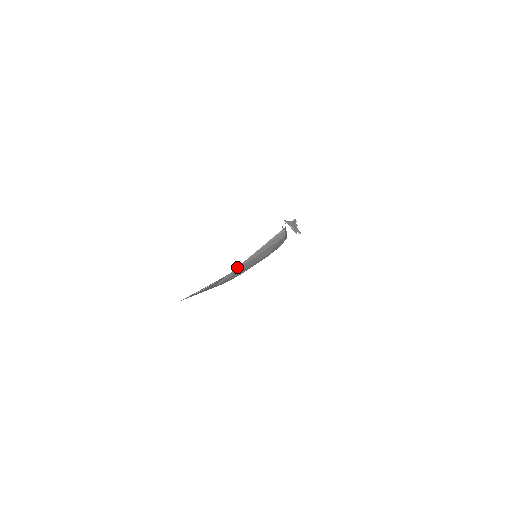
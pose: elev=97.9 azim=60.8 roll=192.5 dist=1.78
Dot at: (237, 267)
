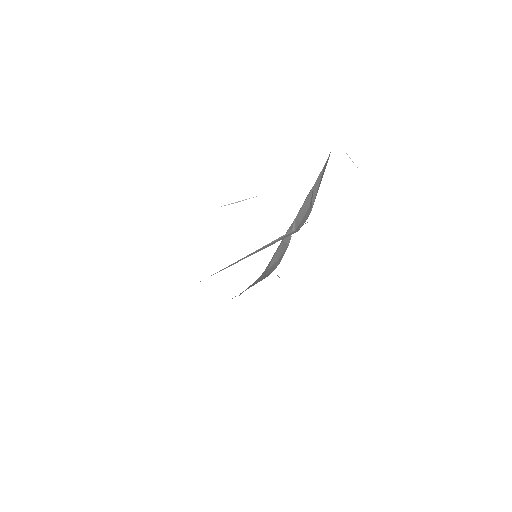
Dot at: occluded
